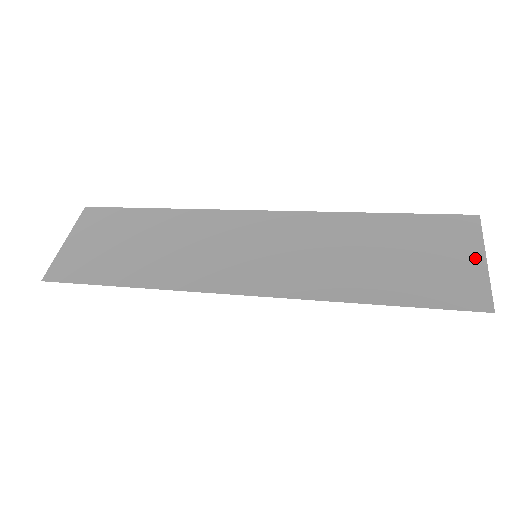
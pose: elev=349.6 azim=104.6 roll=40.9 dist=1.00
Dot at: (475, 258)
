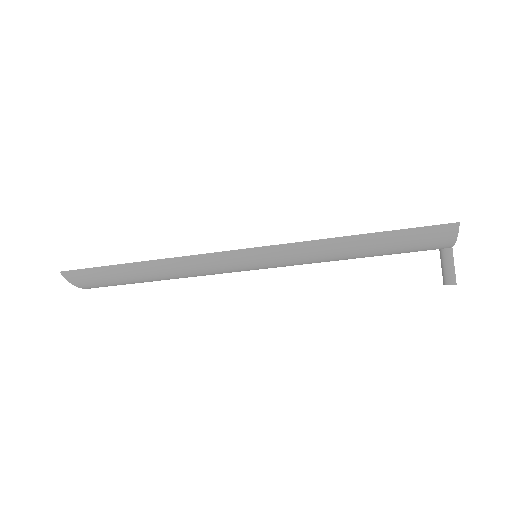
Dot at: occluded
